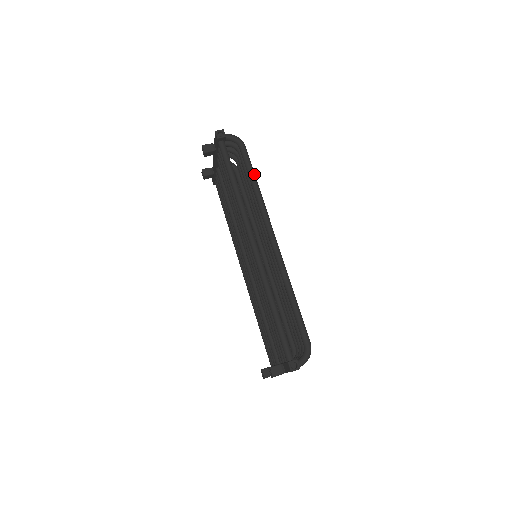
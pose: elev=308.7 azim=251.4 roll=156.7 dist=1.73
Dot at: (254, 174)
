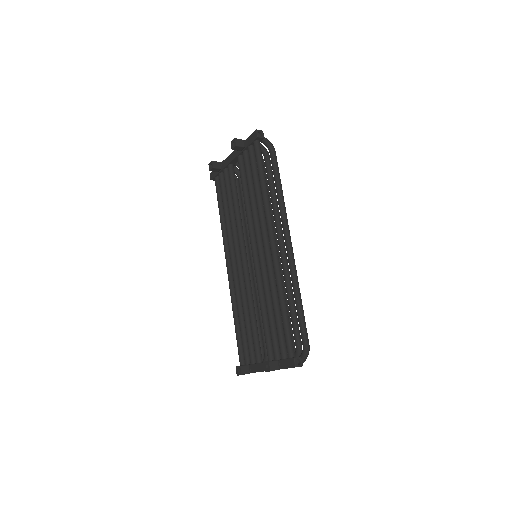
Dot at: (280, 180)
